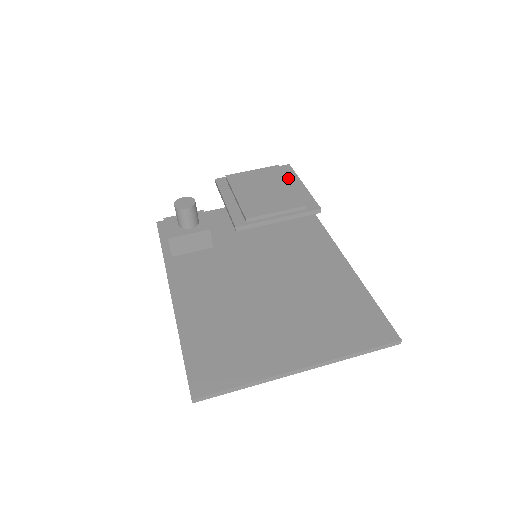
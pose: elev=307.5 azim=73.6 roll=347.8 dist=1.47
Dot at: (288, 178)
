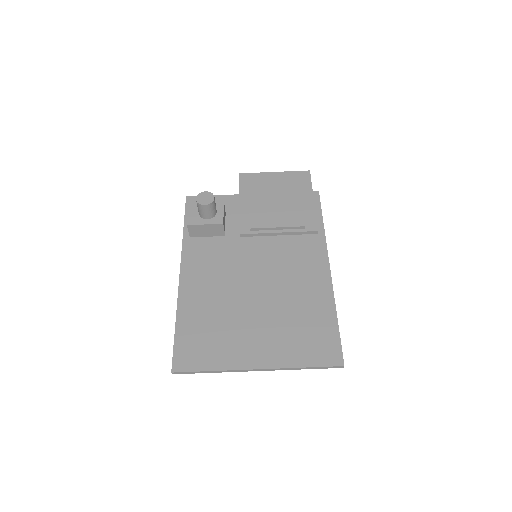
Dot at: (303, 188)
